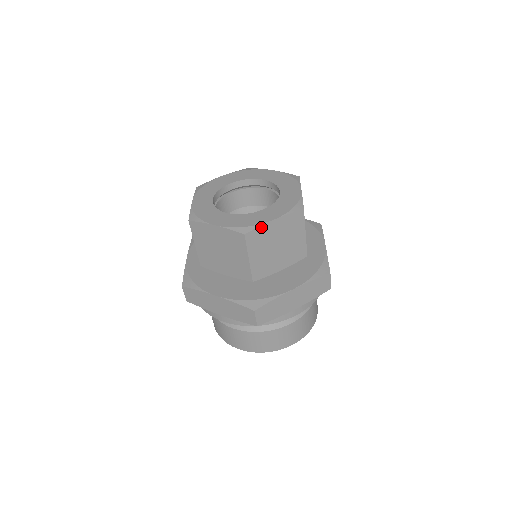
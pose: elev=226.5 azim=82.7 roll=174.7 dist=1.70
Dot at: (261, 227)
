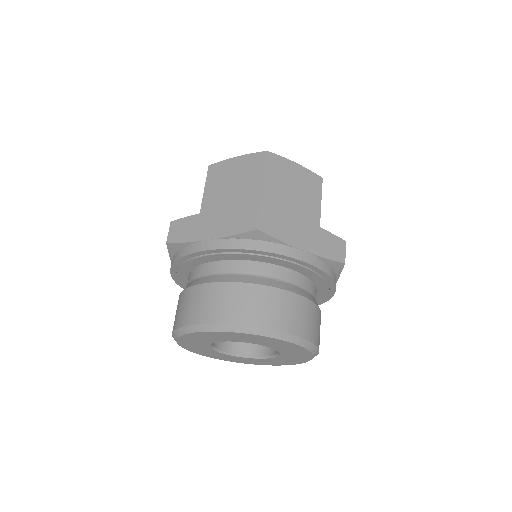
Dot at: (283, 159)
